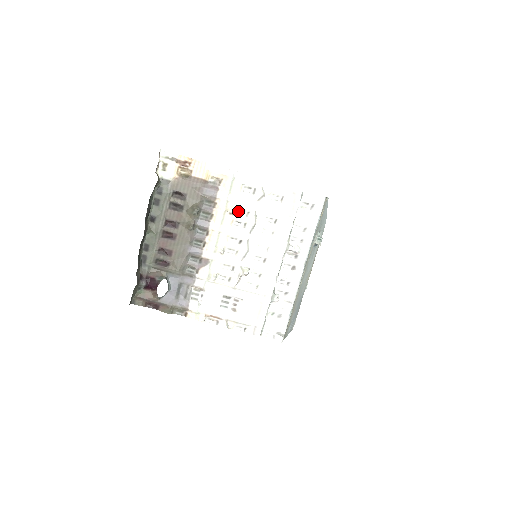
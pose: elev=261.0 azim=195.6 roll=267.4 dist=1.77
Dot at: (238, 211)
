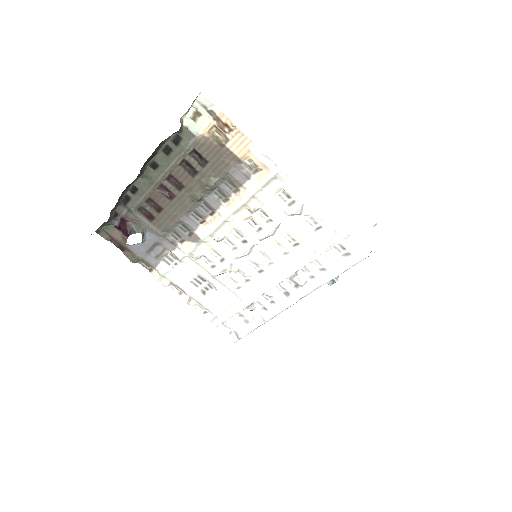
Dot at: (260, 211)
